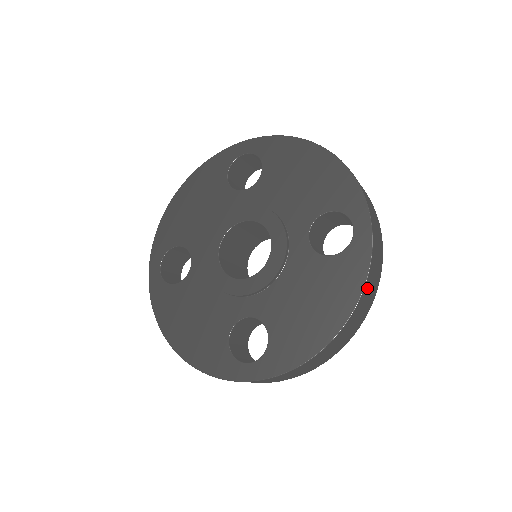
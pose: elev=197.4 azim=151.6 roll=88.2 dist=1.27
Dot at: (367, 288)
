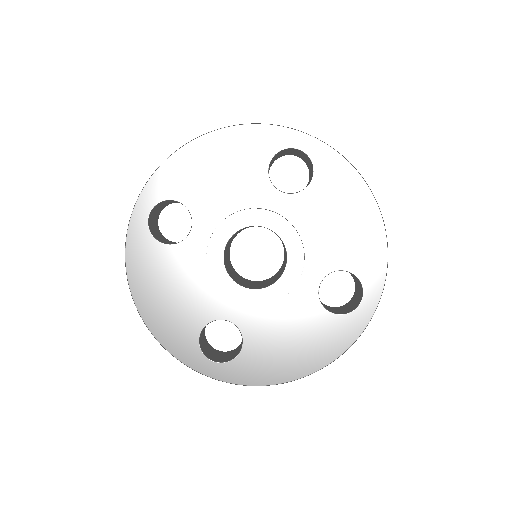
Dot at: occluded
